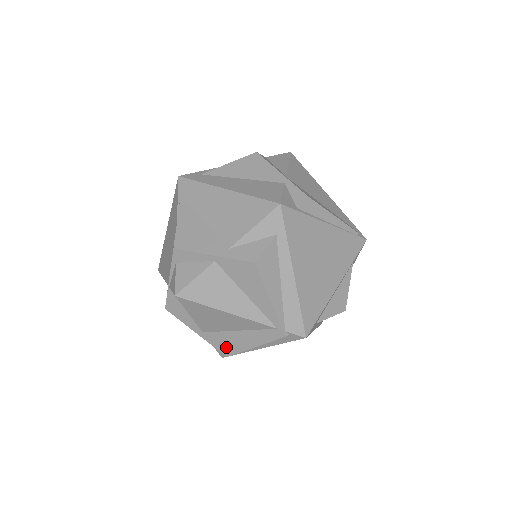
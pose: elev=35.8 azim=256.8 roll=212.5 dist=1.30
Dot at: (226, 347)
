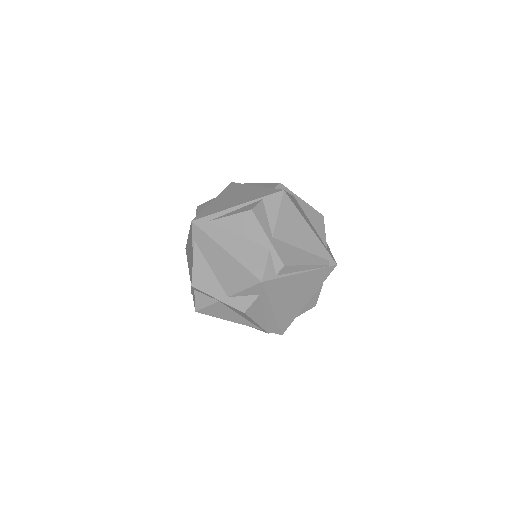
Dot at: occluded
